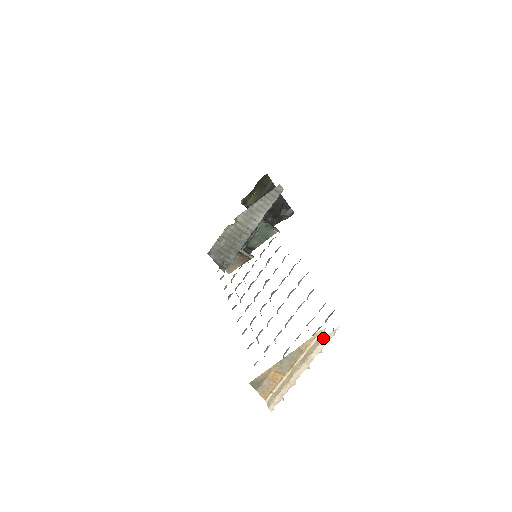
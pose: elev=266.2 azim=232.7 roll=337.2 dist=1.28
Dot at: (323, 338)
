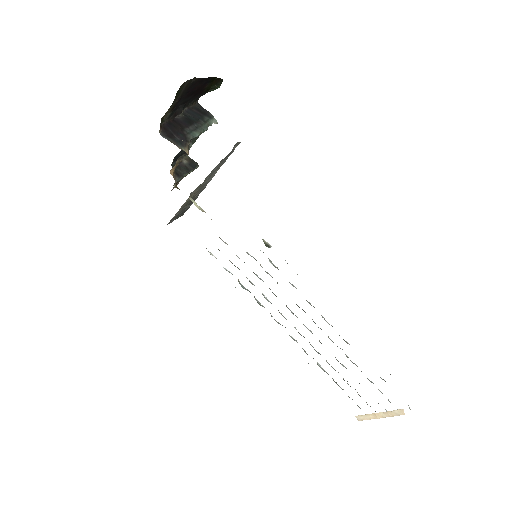
Dot at: occluded
